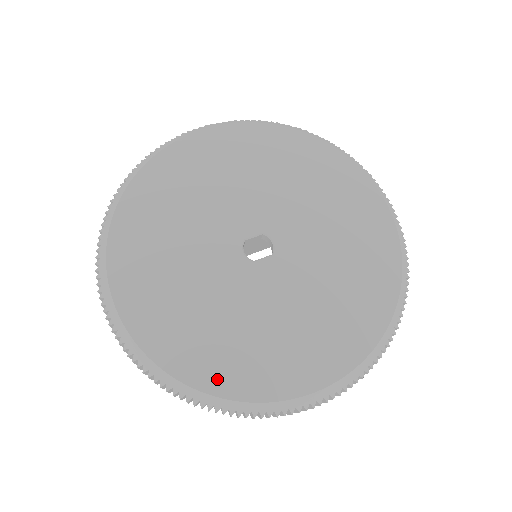
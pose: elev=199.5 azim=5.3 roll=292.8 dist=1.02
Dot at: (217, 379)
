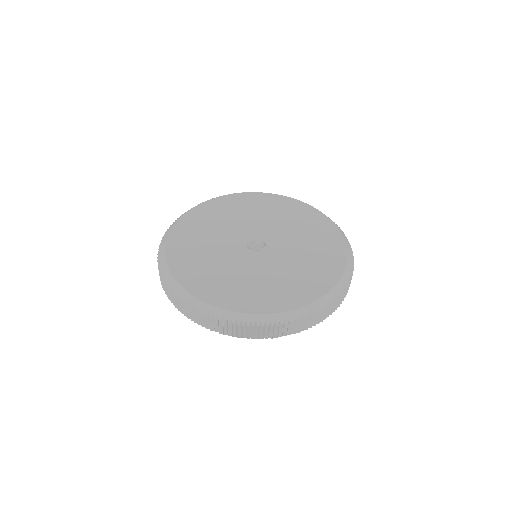
Dot at: (261, 306)
